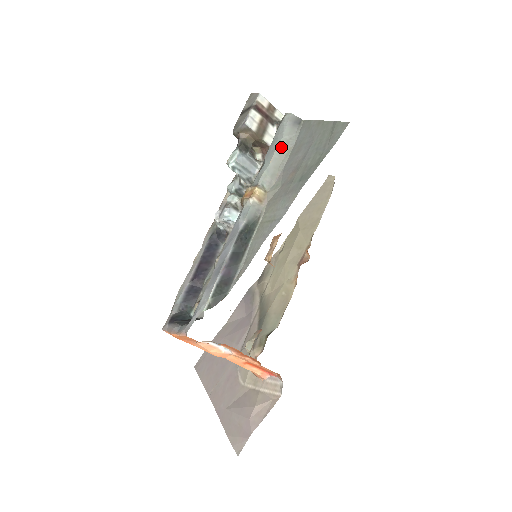
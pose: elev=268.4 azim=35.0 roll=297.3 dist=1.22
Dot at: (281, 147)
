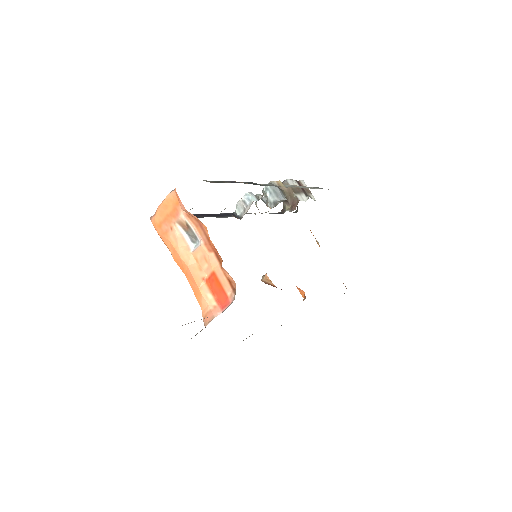
Dot at: (308, 187)
